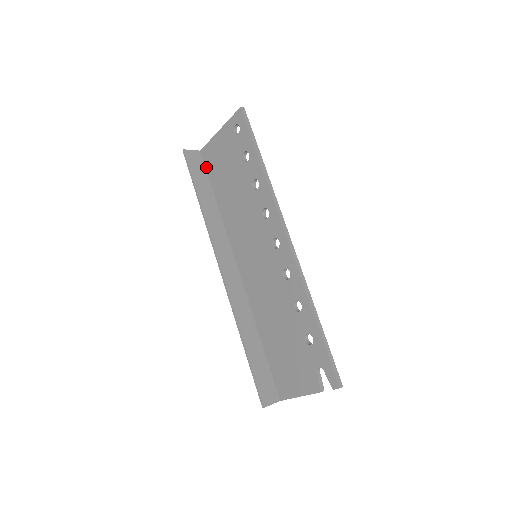
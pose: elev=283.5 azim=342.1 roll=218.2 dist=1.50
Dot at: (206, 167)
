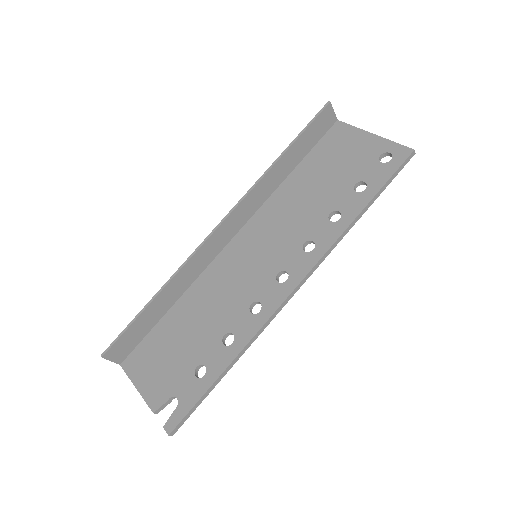
Dot at: (323, 138)
